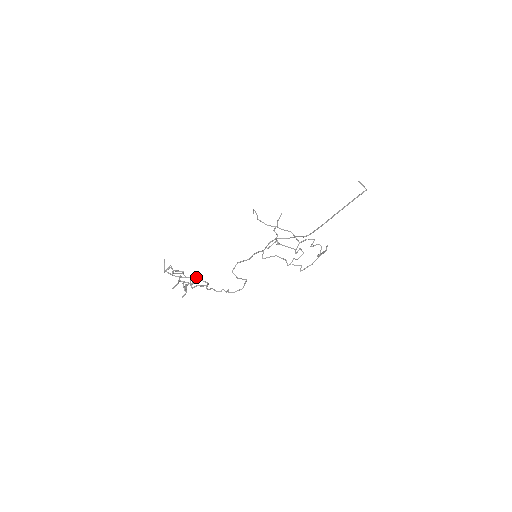
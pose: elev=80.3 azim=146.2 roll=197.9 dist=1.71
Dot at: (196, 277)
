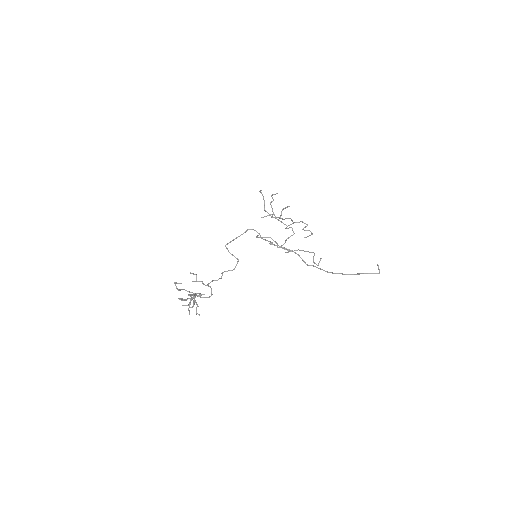
Dot at: occluded
